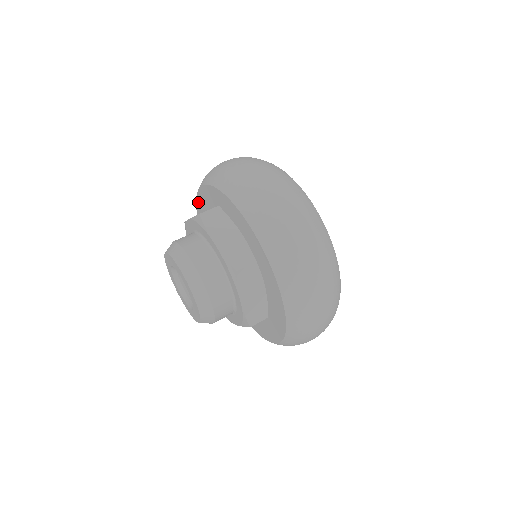
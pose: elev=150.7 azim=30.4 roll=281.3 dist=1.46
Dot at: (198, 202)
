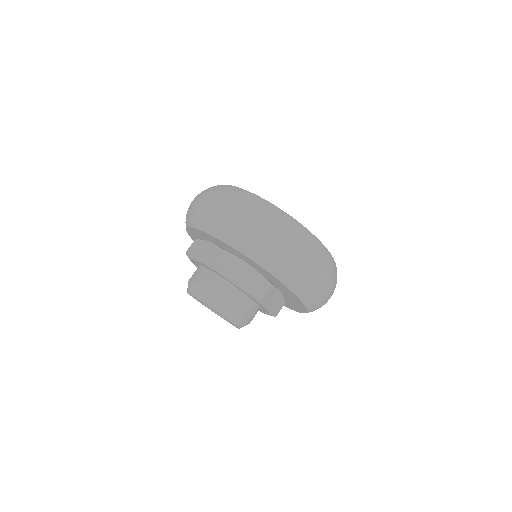
Dot at: occluded
